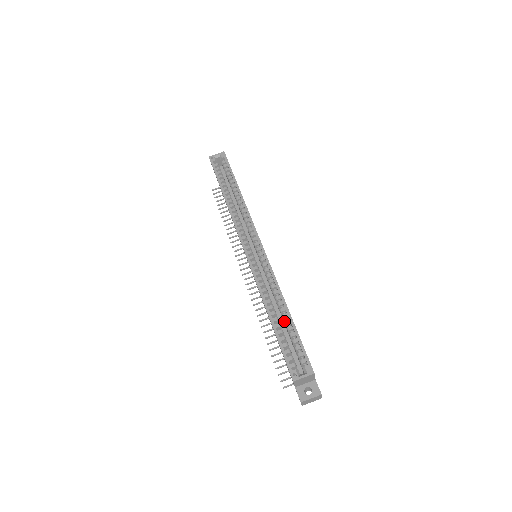
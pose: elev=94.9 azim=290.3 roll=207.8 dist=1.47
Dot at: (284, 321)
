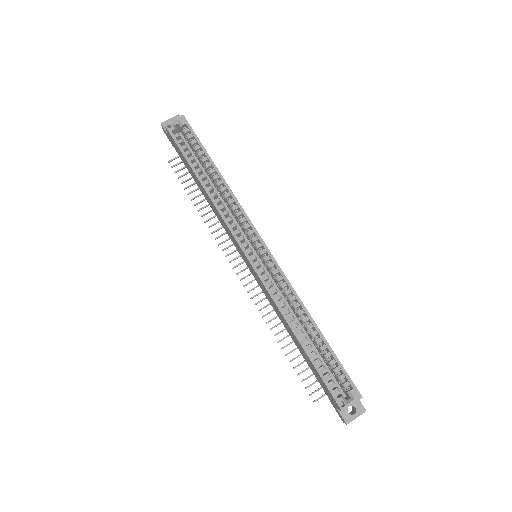
Dot at: (314, 340)
